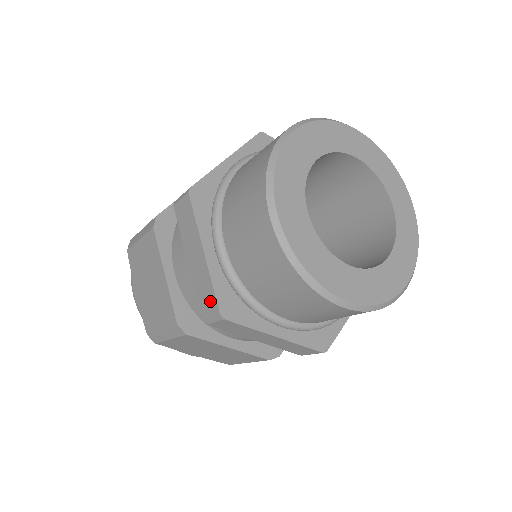
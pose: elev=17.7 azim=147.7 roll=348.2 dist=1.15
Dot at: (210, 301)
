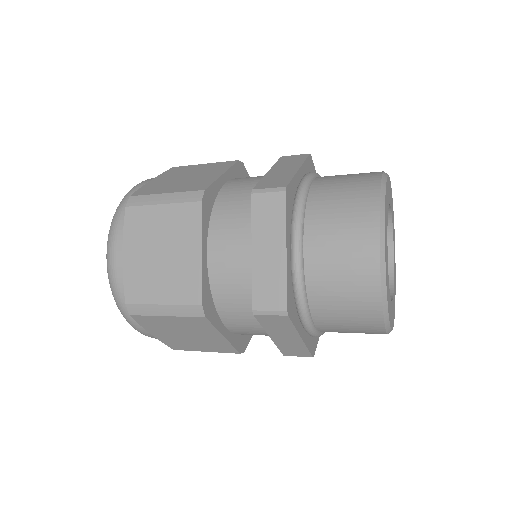
Dot at: (301, 353)
